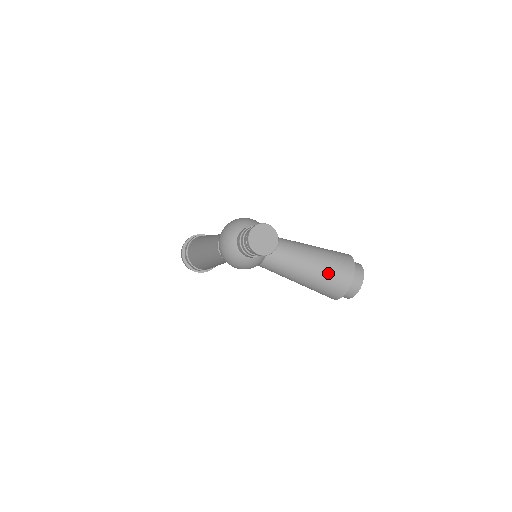
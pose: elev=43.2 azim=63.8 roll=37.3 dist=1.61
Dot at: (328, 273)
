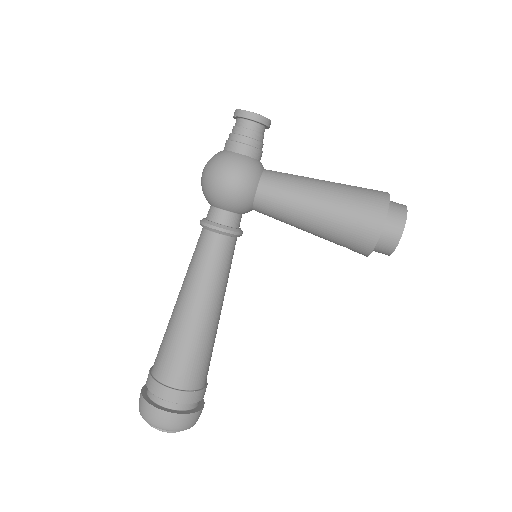
Dot at: (351, 186)
